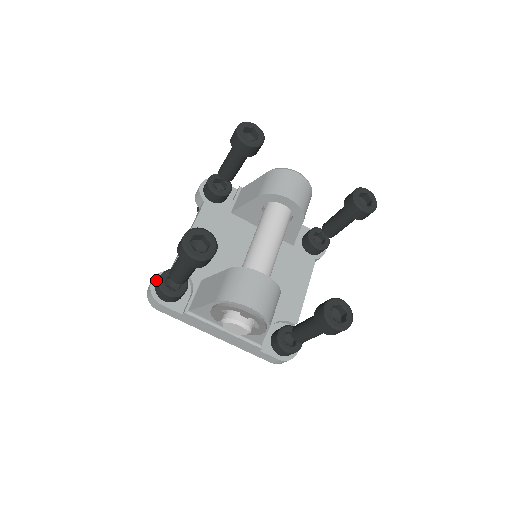
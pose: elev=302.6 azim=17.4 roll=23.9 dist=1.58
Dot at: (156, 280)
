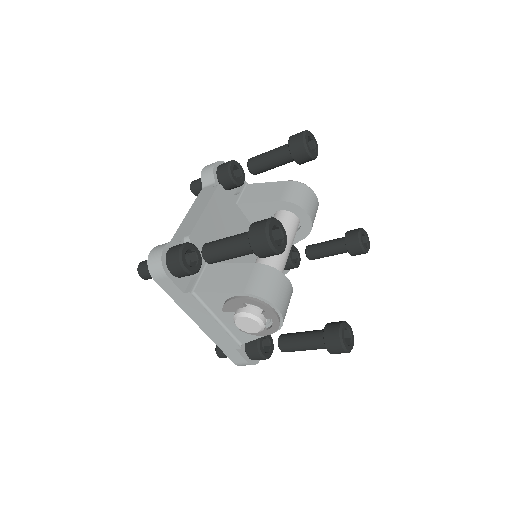
Dot at: (167, 248)
